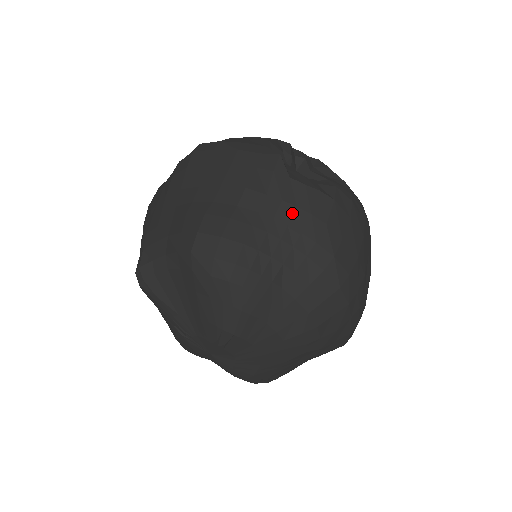
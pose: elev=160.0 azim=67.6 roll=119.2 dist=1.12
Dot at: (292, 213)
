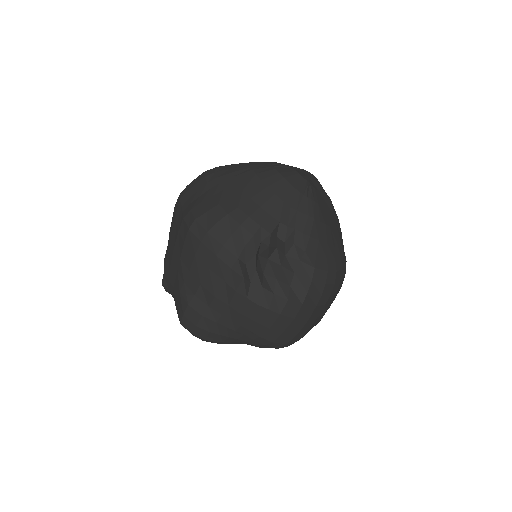
Dot at: (245, 320)
